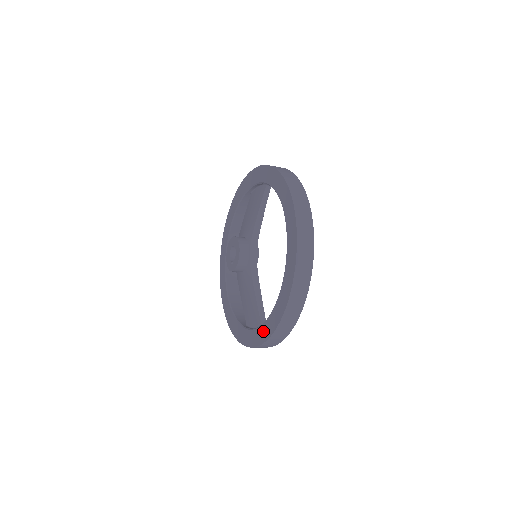
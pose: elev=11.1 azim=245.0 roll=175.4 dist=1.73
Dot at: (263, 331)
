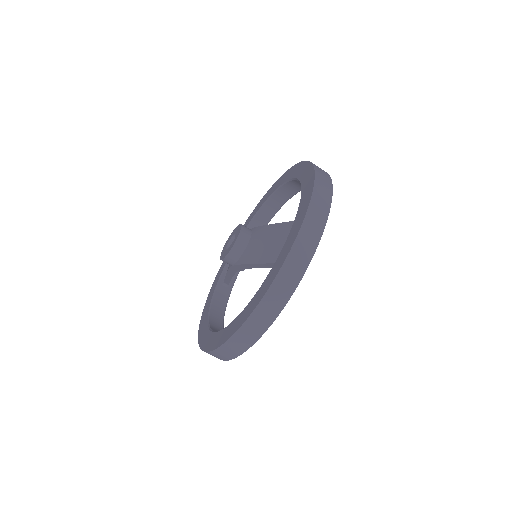
Dot at: (304, 197)
